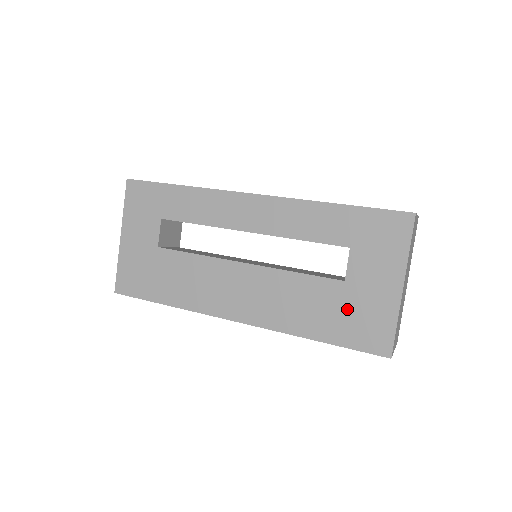
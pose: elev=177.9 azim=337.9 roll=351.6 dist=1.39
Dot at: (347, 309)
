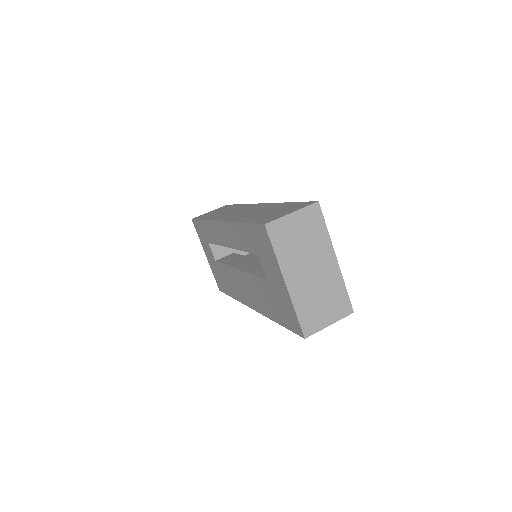
Dot at: (276, 301)
